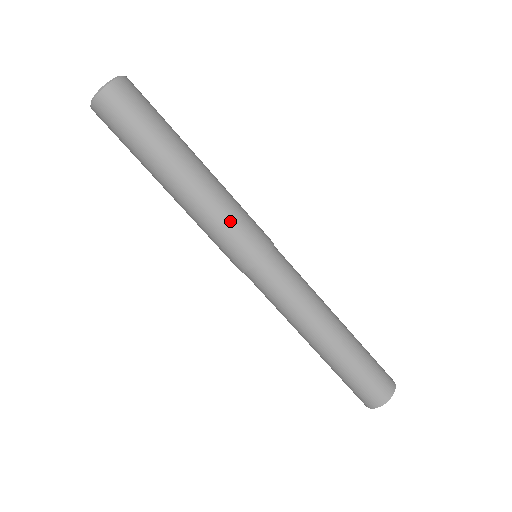
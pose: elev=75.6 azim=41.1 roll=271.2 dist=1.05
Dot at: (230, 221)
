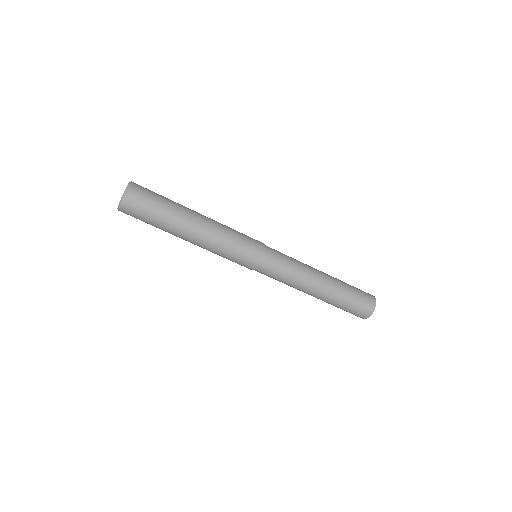
Dot at: (230, 247)
